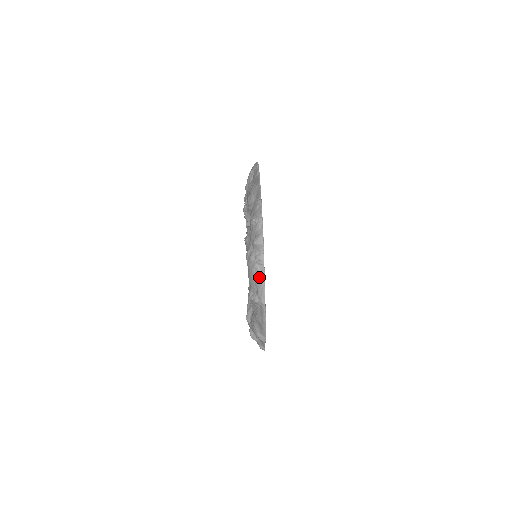
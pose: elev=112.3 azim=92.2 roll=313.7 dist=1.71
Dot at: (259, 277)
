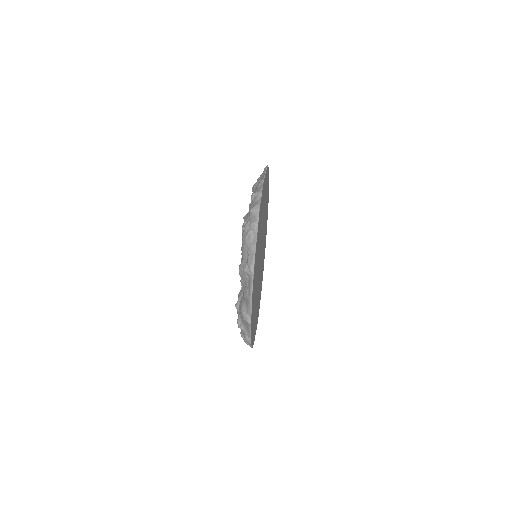
Dot at: (251, 243)
